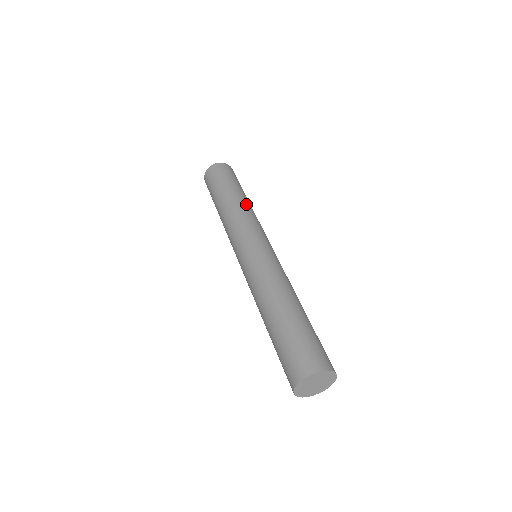
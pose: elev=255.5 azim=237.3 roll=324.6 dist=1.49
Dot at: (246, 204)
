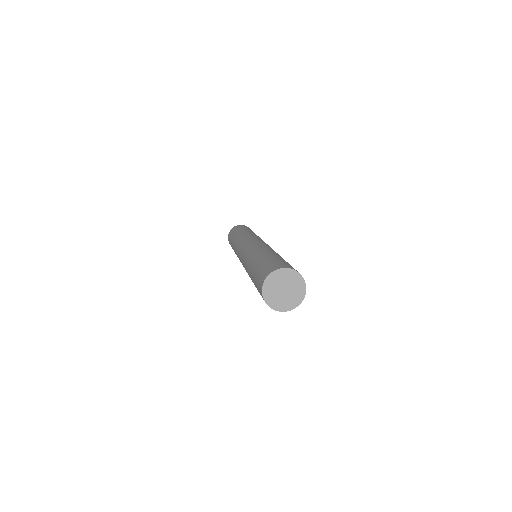
Dot at: occluded
